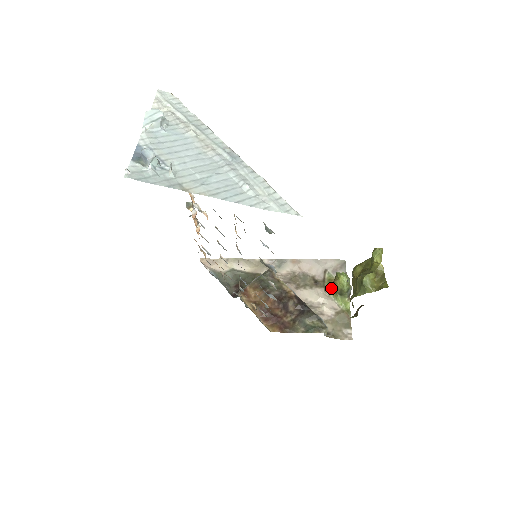
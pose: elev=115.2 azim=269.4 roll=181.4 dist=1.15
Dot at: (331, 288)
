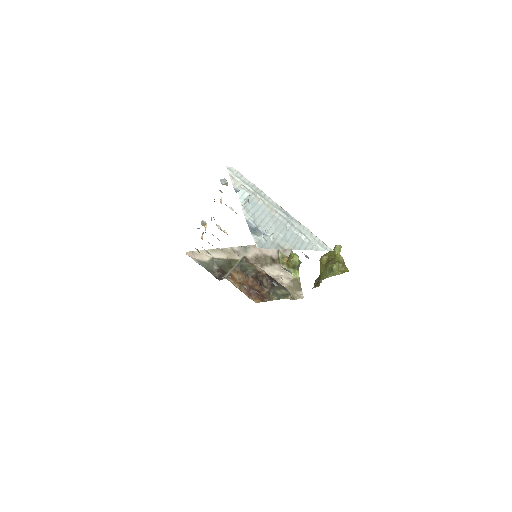
Dot at: (284, 264)
